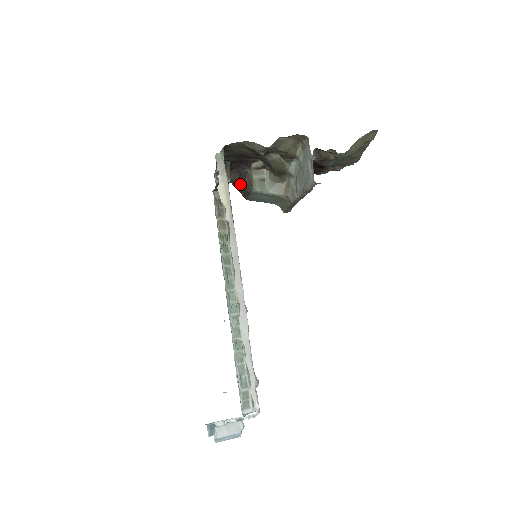
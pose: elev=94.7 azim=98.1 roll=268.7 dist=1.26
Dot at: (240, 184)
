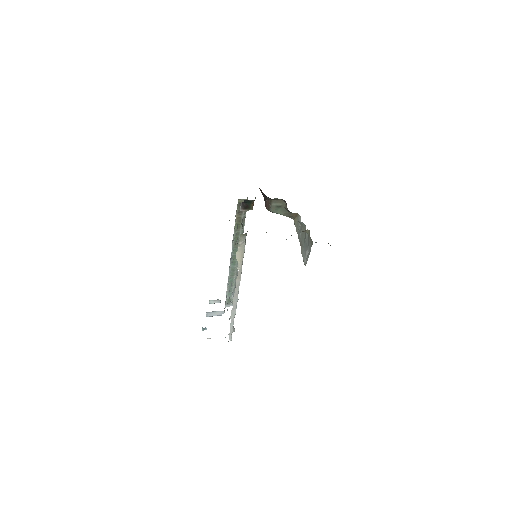
Dot at: (262, 193)
